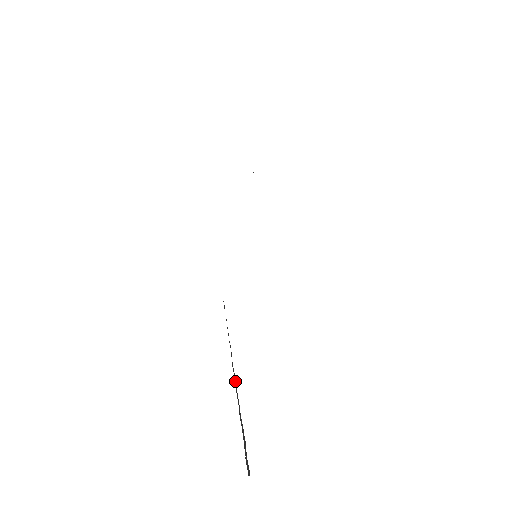
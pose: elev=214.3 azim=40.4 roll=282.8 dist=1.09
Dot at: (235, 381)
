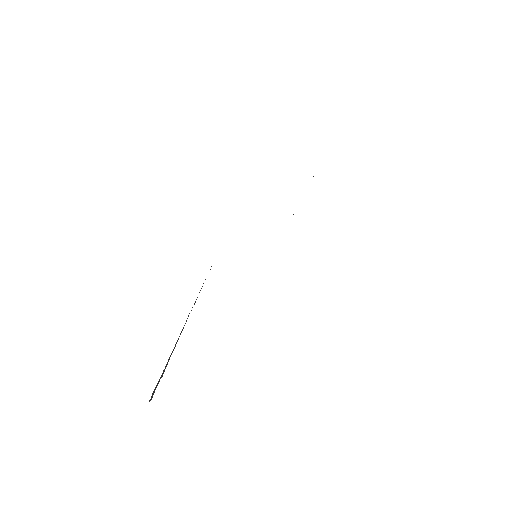
Dot at: (183, 327)
